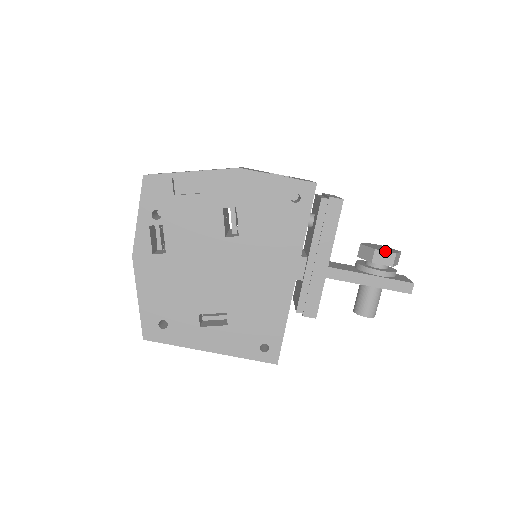
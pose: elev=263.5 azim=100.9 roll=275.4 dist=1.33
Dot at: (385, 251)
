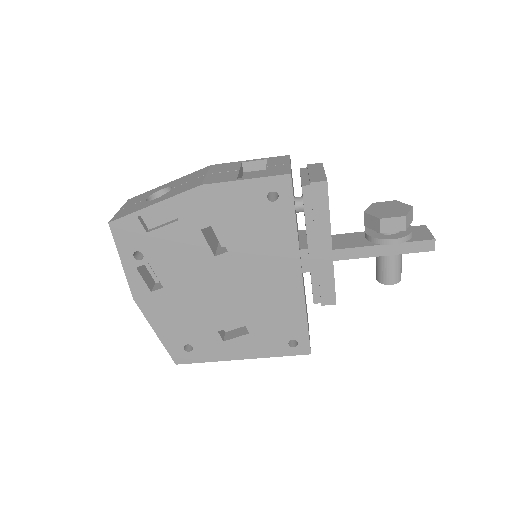
Dot at: (392, 217)
